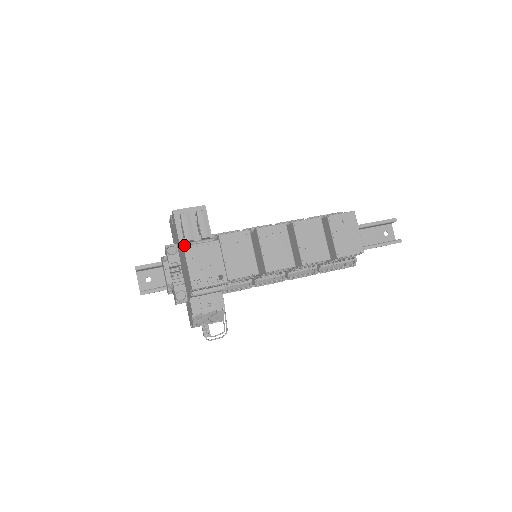
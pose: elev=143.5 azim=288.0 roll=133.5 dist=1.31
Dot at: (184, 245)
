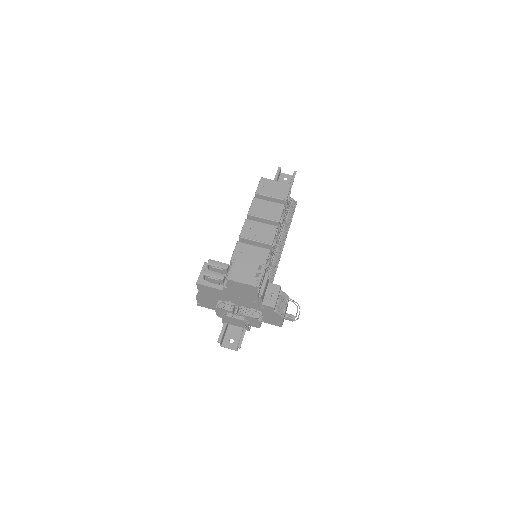
Dot at: (225, 283)
